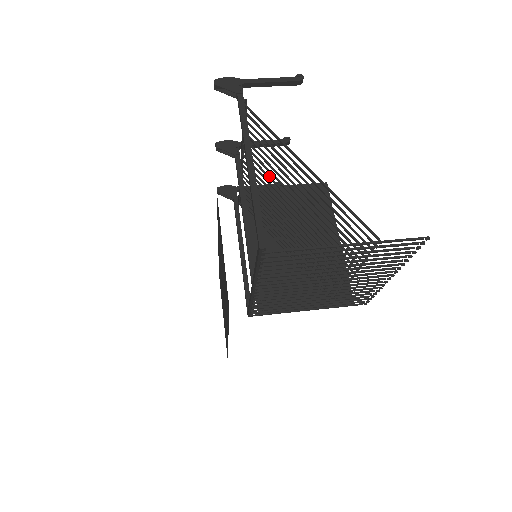
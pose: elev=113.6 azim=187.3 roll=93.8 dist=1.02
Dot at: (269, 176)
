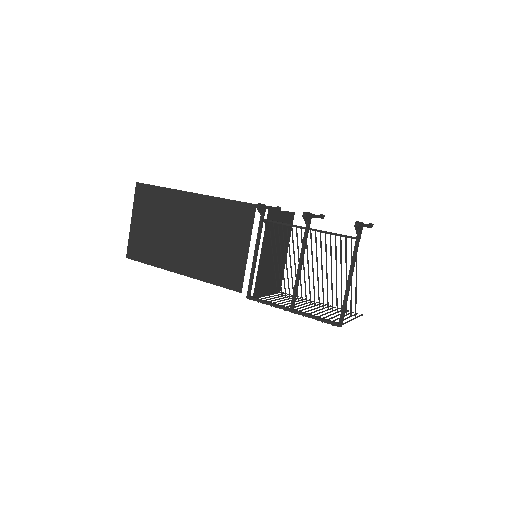
Dot at: occluded
